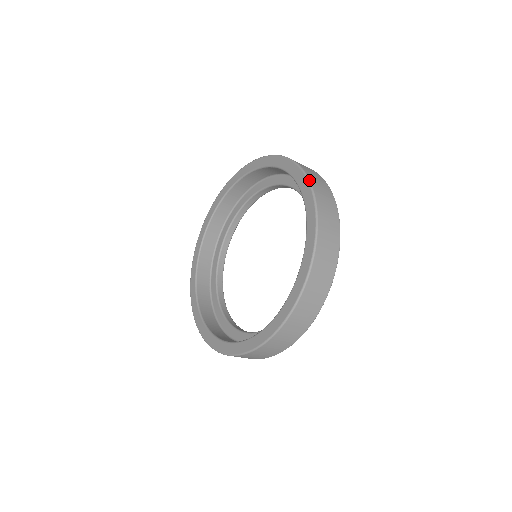
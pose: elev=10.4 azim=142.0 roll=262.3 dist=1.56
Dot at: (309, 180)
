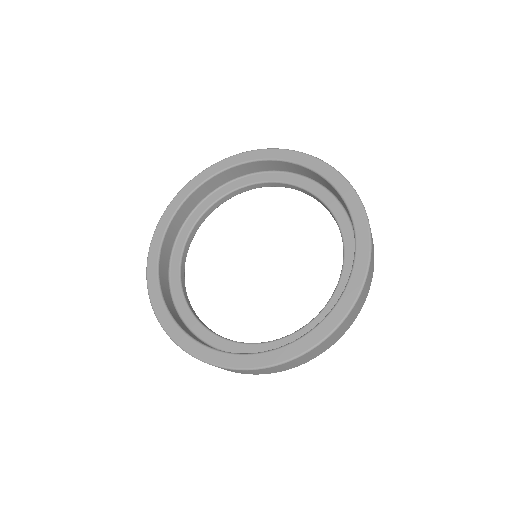
Dot at: occluded
